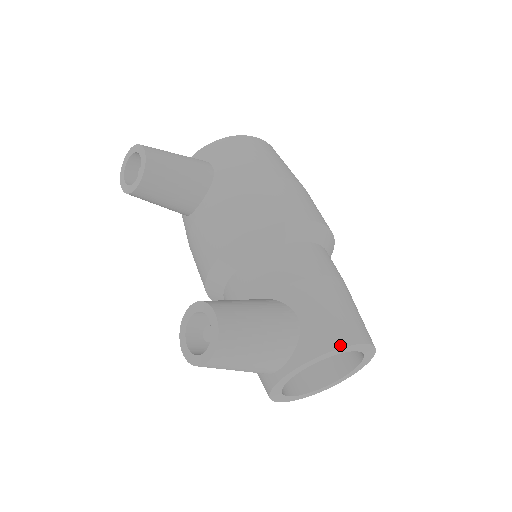
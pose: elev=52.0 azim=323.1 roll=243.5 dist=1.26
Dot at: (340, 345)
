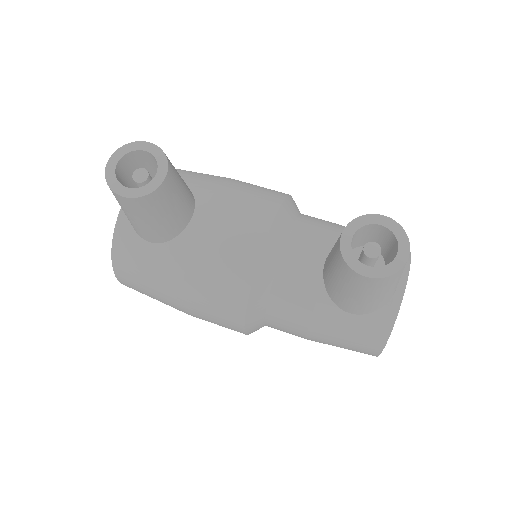
Dot at: occluded
